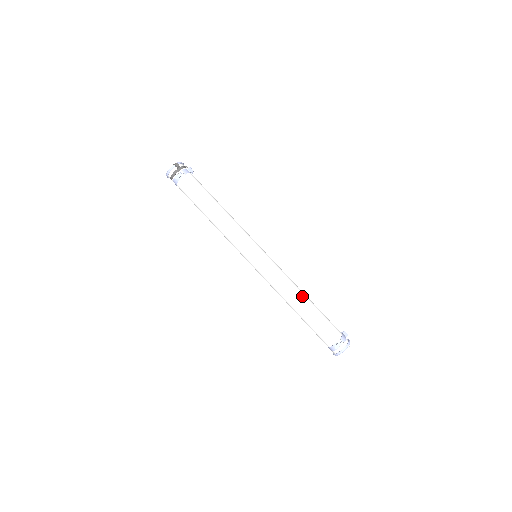
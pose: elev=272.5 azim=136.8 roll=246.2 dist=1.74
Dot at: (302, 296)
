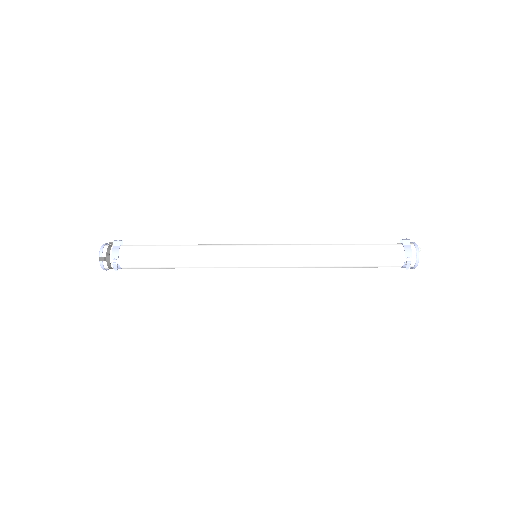
Dot at: (333, 255)
